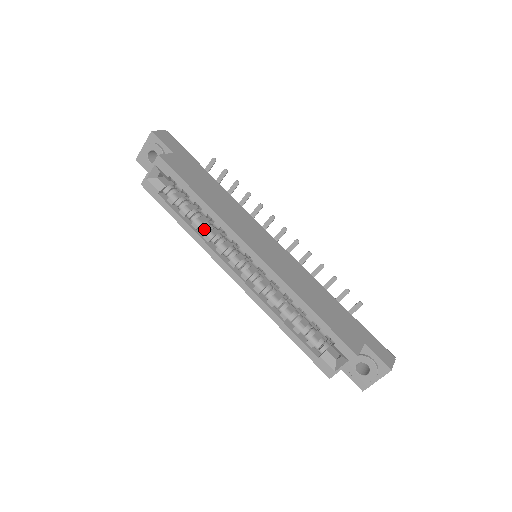
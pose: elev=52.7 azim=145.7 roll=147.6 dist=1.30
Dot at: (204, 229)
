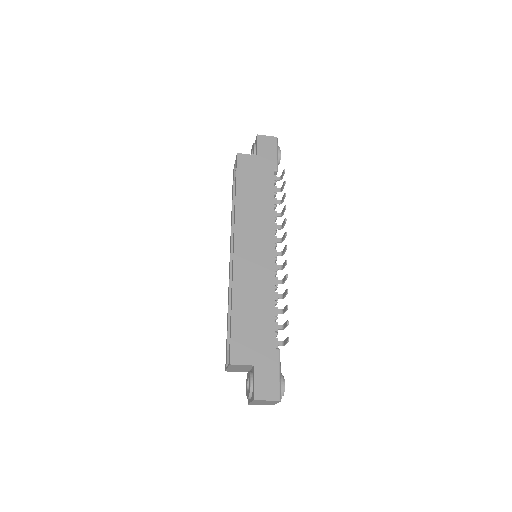
Dot at: occluded
